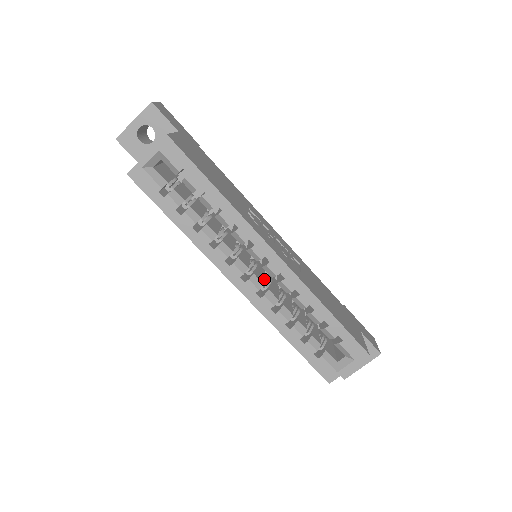
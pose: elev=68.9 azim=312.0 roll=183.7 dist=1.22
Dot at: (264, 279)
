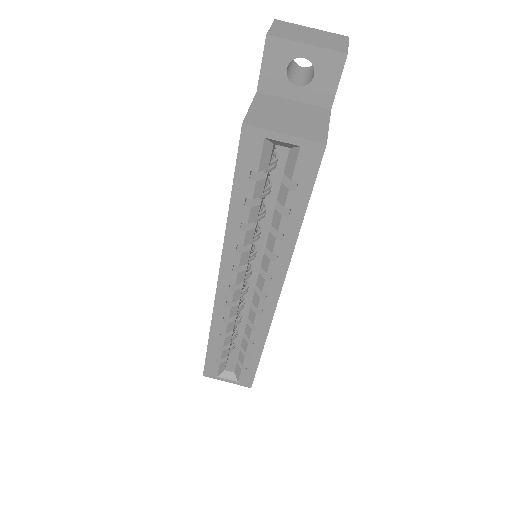
Dot at: occluded
